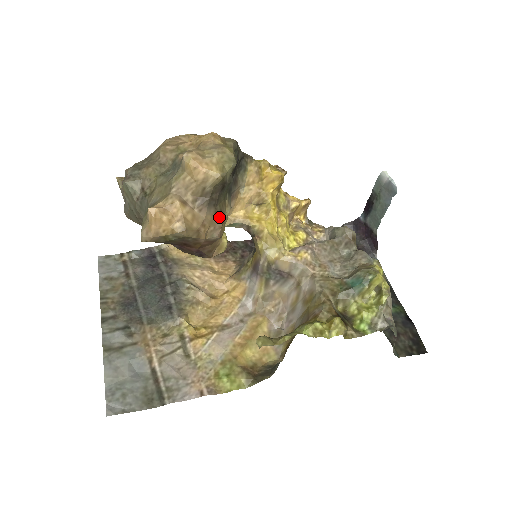
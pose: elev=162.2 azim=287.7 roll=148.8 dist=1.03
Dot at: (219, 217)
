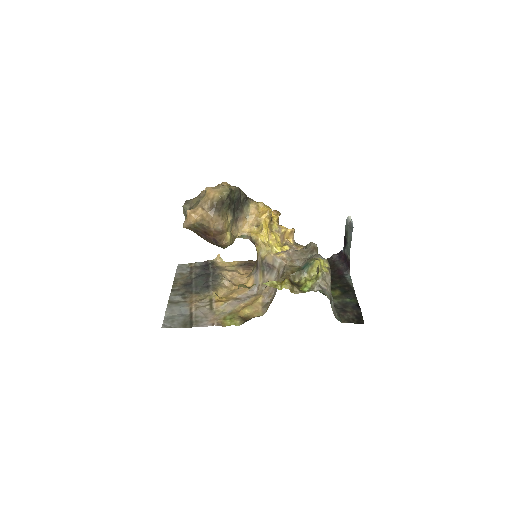
Dot at: (221, 218)
